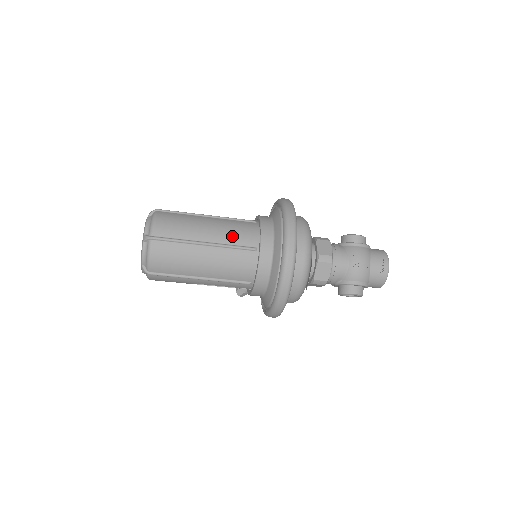
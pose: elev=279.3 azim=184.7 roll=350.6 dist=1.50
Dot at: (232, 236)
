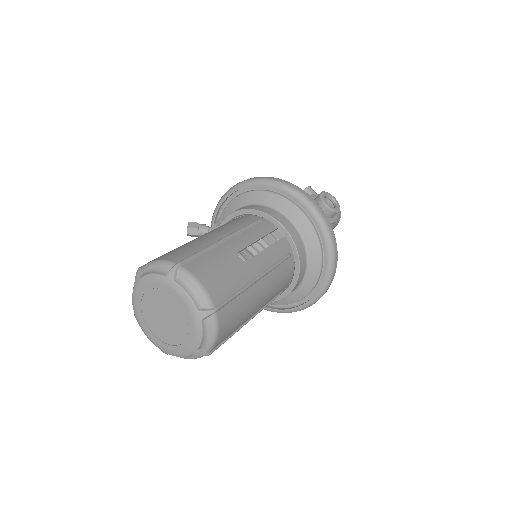
Dot at: (273, 296)
